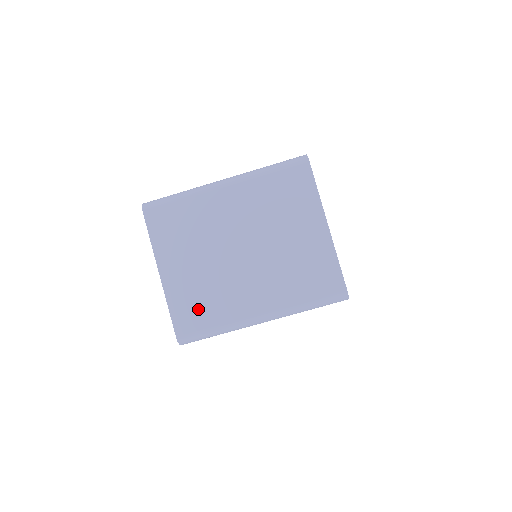
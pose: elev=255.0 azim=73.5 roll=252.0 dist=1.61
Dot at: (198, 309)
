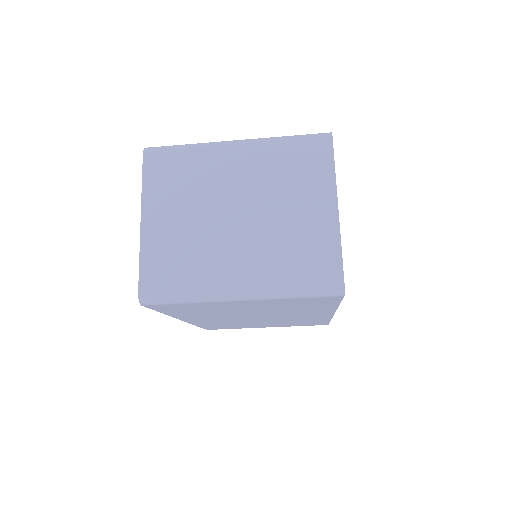
Dot at: (171, 267)
